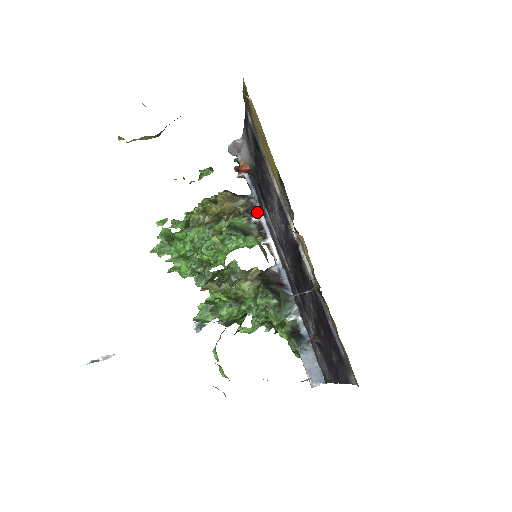
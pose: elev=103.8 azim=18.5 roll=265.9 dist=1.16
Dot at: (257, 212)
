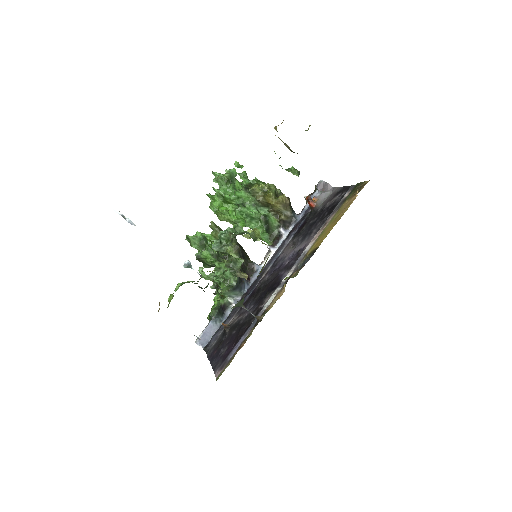
Dot at: (288, 228)
